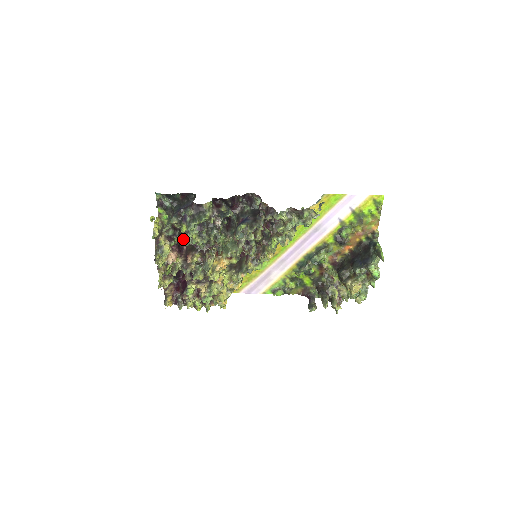
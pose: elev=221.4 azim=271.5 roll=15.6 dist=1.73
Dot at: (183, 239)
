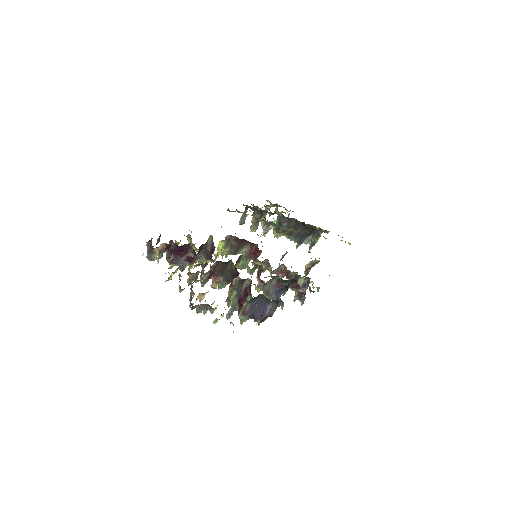
Dot at: occluded
